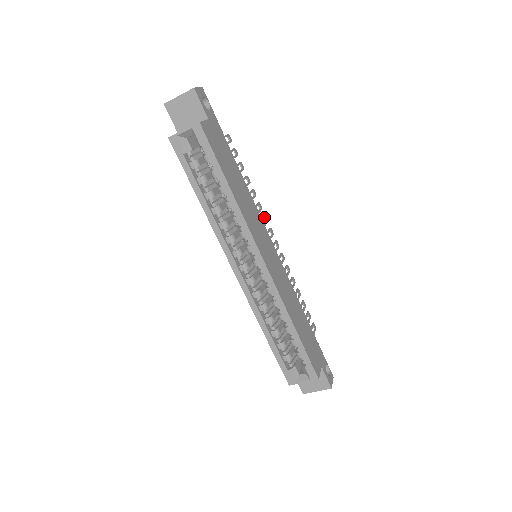
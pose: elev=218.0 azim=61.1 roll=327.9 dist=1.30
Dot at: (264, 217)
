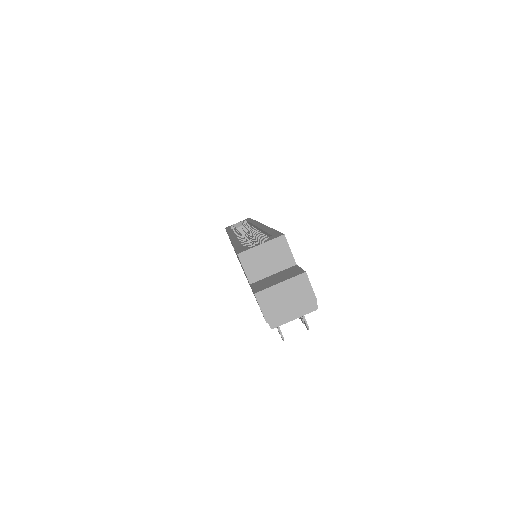
Dot at: occluded
